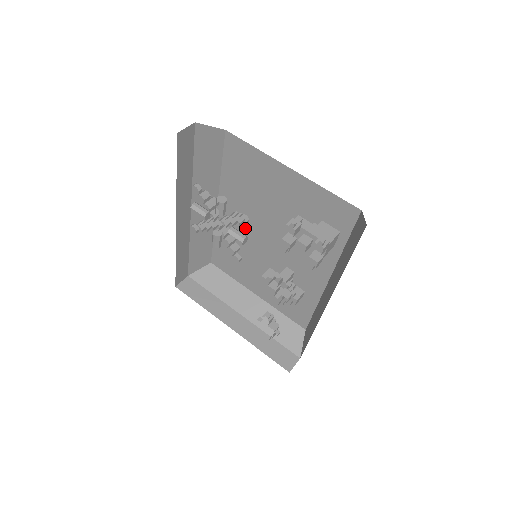
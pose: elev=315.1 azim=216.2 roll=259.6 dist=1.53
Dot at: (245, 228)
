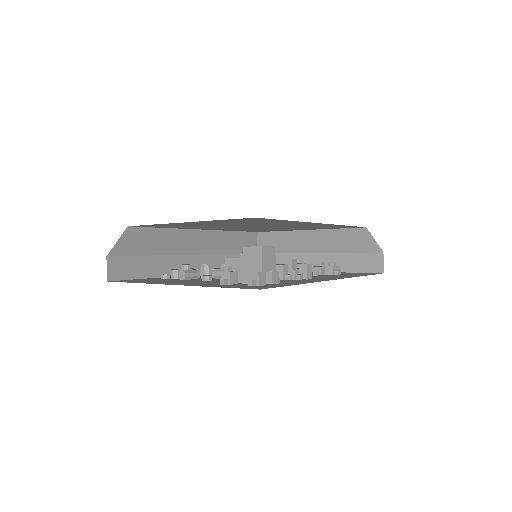
Dot at: (234, 228)
